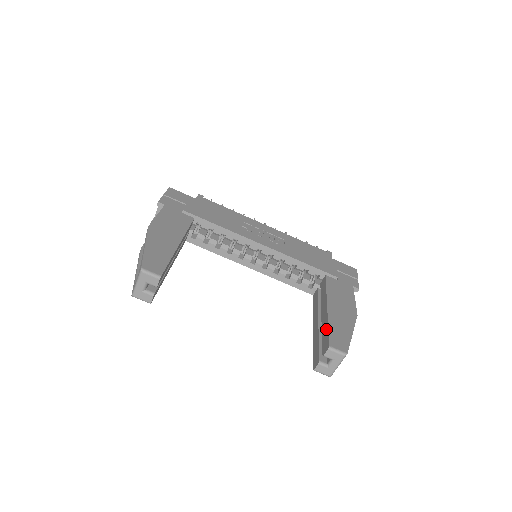
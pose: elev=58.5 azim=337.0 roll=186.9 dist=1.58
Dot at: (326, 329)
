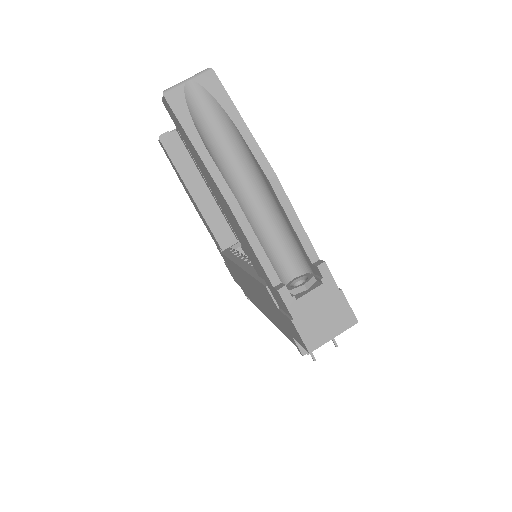
Dot at: occluded
